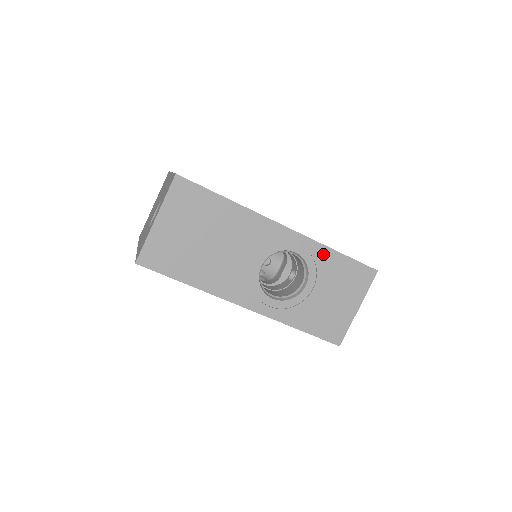
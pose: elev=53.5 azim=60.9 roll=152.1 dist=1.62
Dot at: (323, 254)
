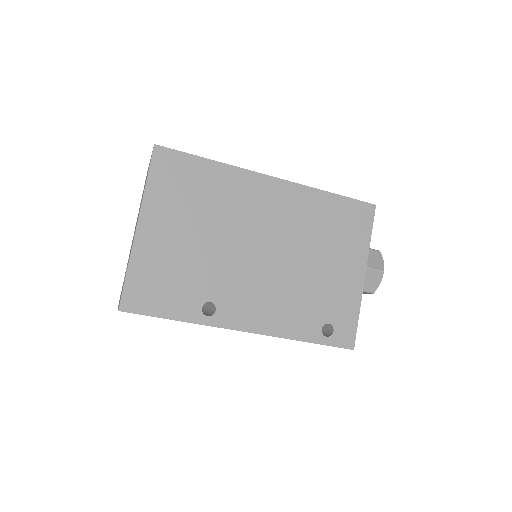
Dot at: occluded
